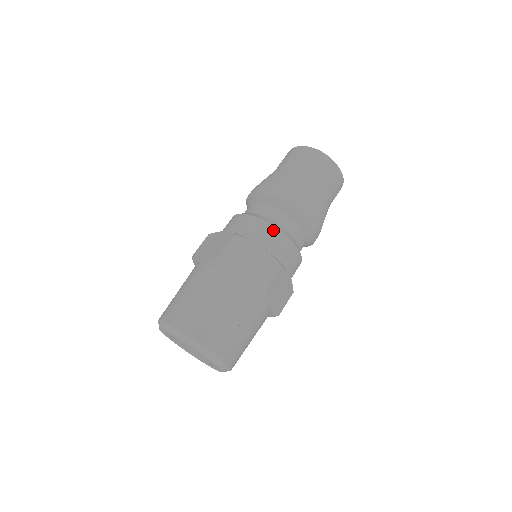
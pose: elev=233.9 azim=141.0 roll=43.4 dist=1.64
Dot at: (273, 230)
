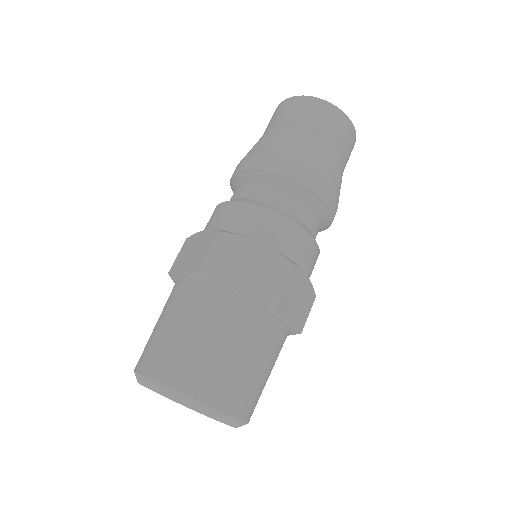
Dot at: (316, 249)
